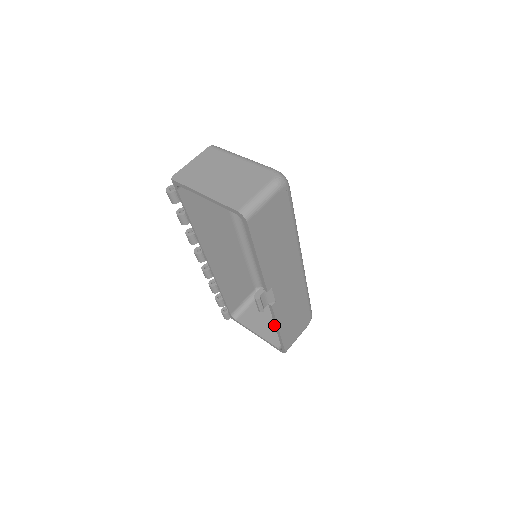
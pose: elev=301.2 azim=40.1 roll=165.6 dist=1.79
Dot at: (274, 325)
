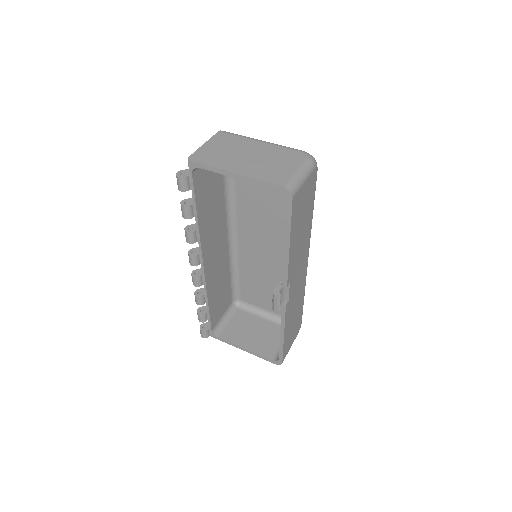
Dot at: (261, 337)
